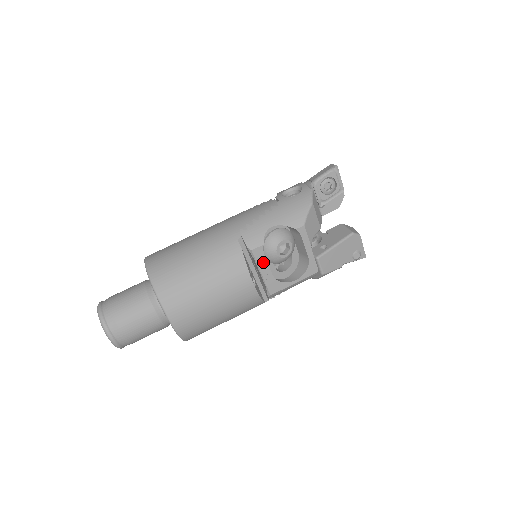
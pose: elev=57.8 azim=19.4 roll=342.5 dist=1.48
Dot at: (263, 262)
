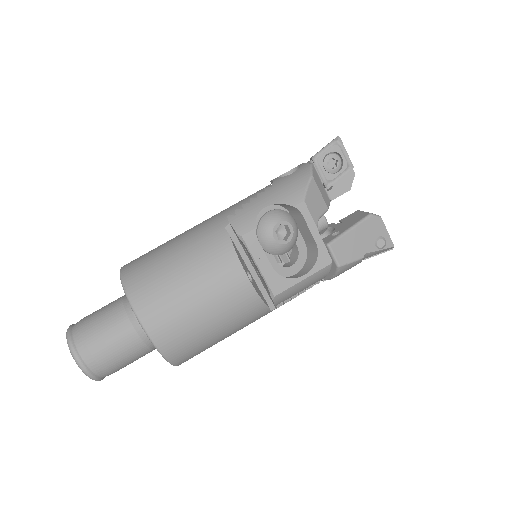
Dot at: (258, 251)
